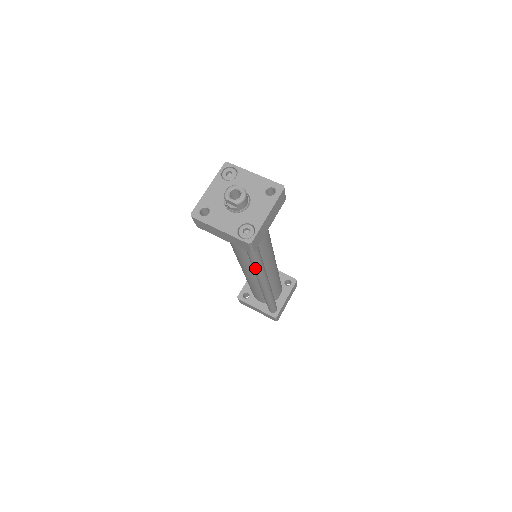
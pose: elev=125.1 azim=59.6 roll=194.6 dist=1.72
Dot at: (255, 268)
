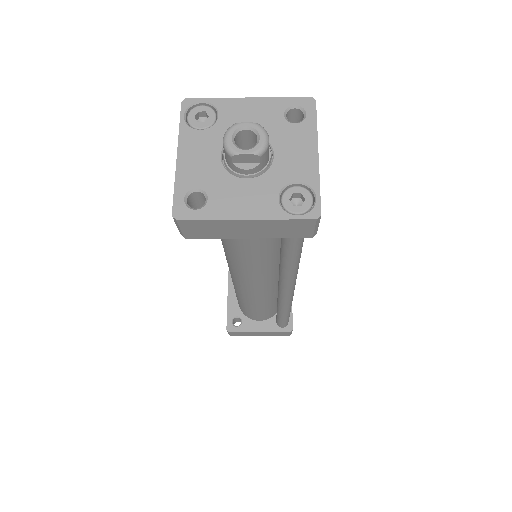
Dot at: (291, 269)
